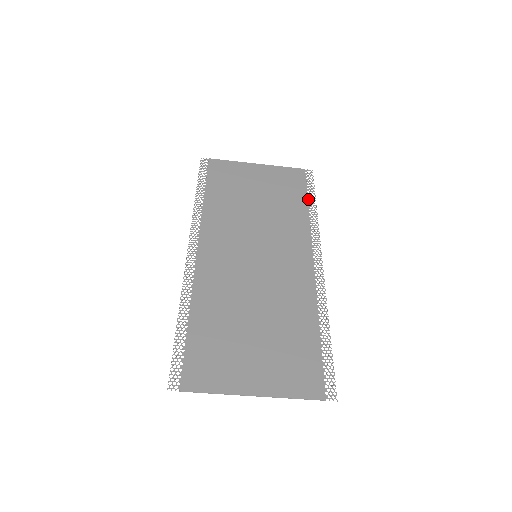
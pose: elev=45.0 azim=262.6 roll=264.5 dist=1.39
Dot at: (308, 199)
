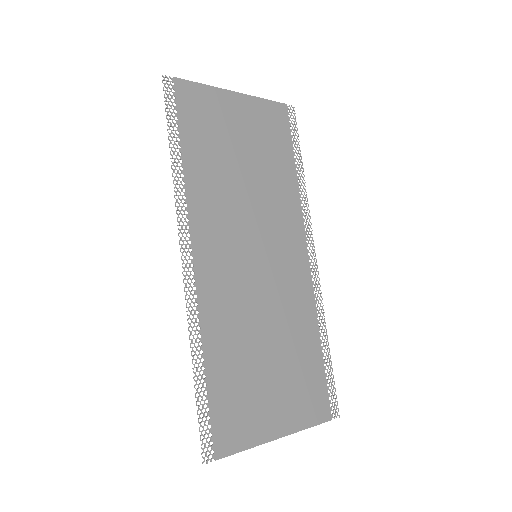
Dot at: (295, 158)
